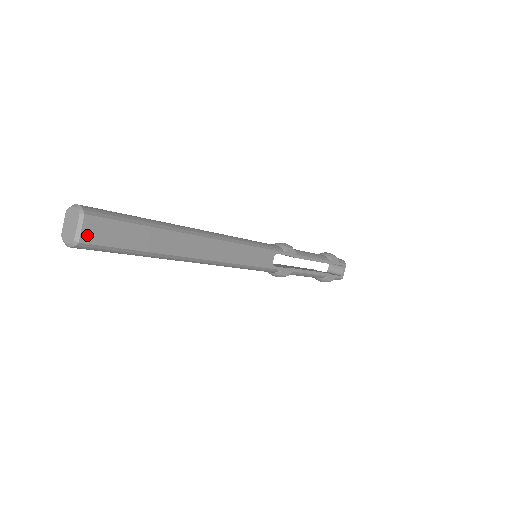
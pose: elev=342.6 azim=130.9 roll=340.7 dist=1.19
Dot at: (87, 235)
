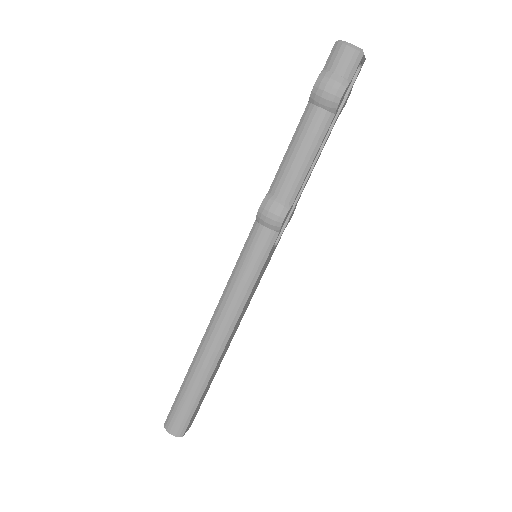
Dot at: (190, 426)
